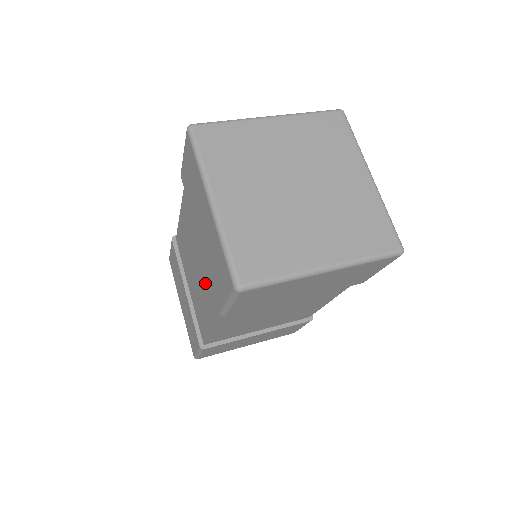
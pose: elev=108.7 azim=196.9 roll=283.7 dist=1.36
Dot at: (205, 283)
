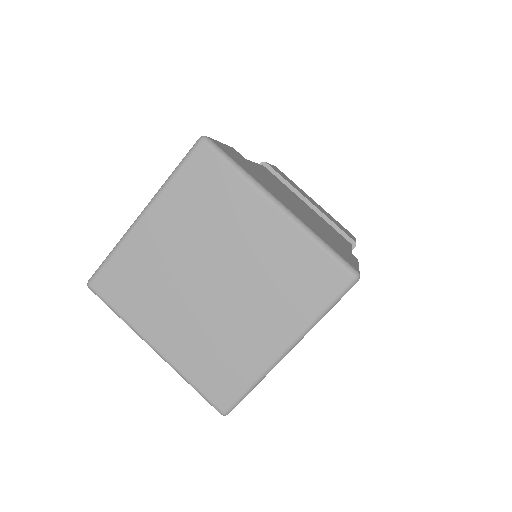
Dot at: occluded
